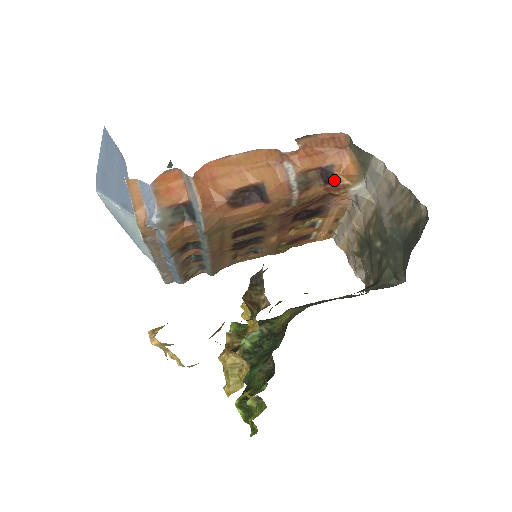
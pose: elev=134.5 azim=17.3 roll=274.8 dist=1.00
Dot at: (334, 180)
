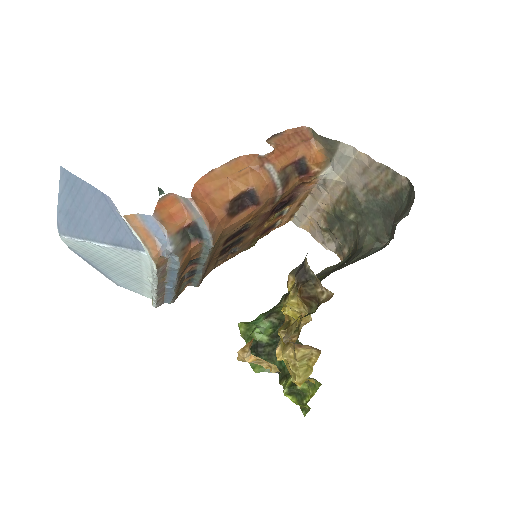
Dot at: (307, 170)
